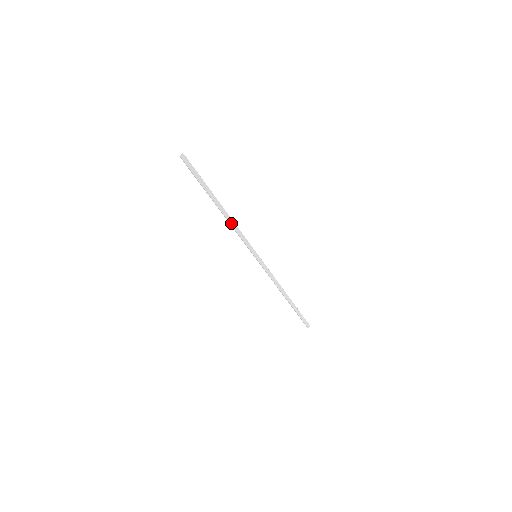
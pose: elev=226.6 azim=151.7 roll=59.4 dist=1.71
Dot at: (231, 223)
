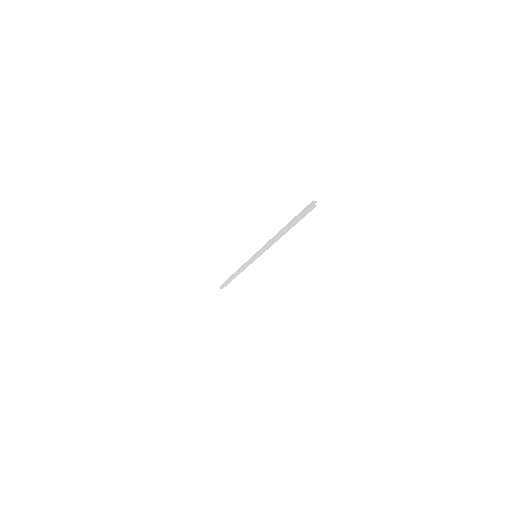
Dot at: (274, 241)
